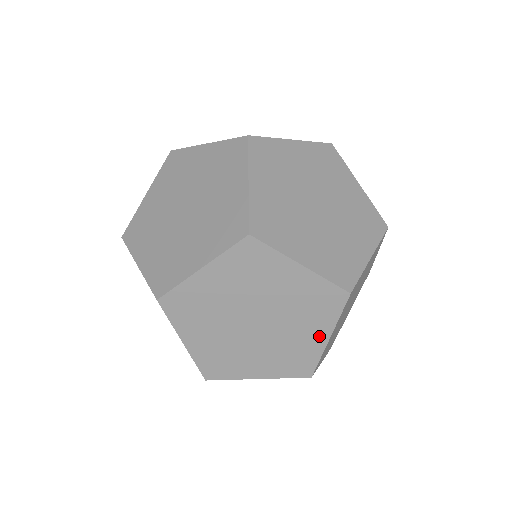
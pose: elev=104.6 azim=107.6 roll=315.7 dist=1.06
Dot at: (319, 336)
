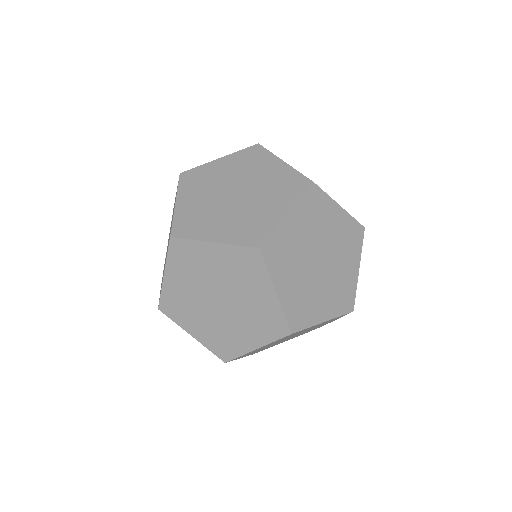
Dot at: (279, 211)
